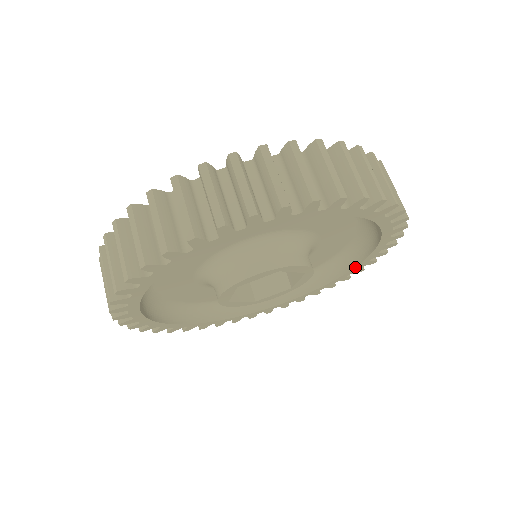
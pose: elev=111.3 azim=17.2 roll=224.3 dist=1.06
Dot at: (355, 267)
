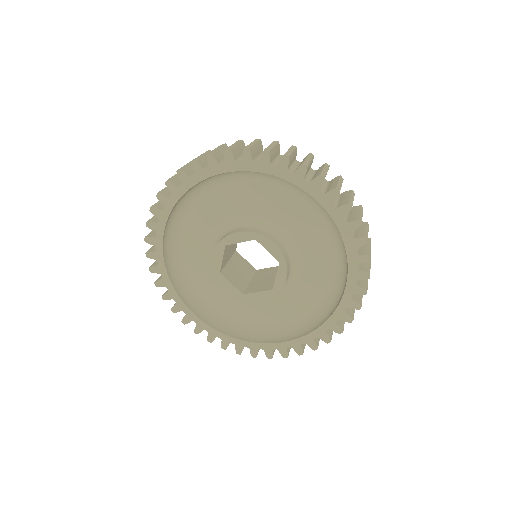
Dot at: (262, 343)
